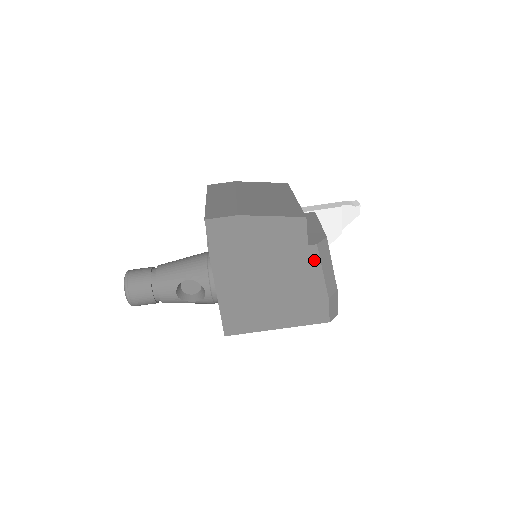
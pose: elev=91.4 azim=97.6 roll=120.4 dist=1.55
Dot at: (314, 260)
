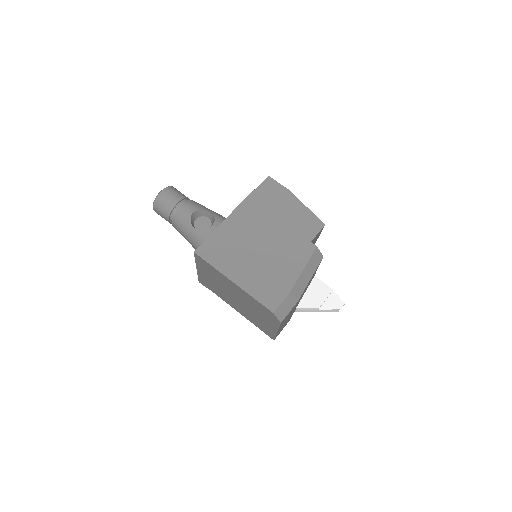
Dot at: (306, 255)
